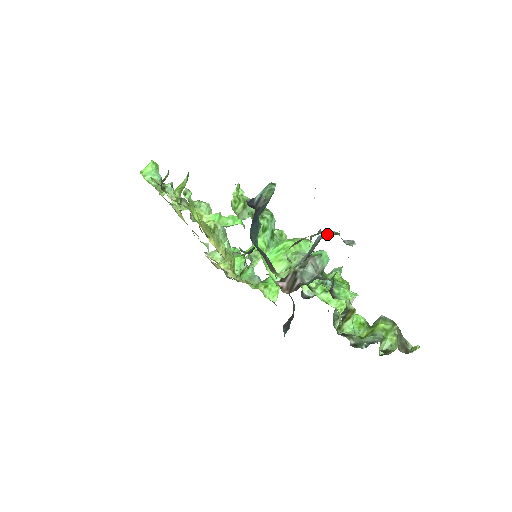
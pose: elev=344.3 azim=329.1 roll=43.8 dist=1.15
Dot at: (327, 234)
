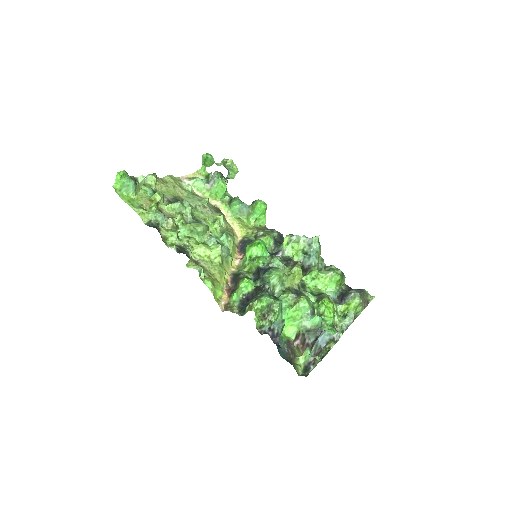
Dot at: (324, 340)
